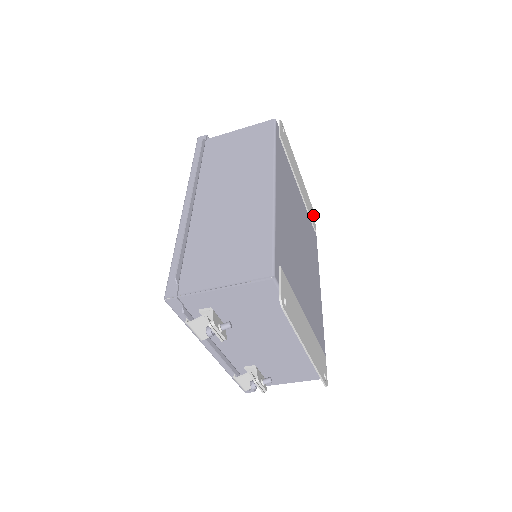
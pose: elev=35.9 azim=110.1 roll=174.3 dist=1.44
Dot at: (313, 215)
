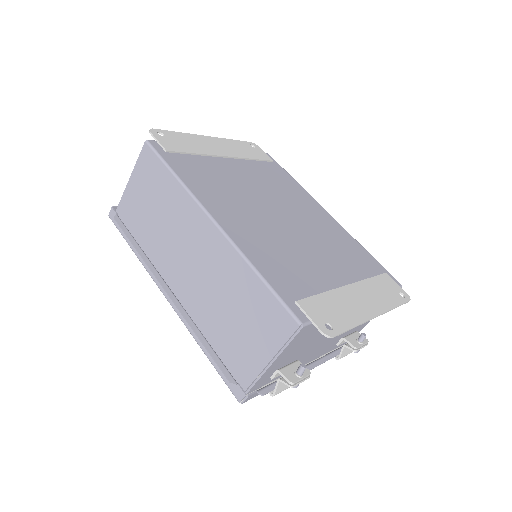
Dot at: (256, 149)
